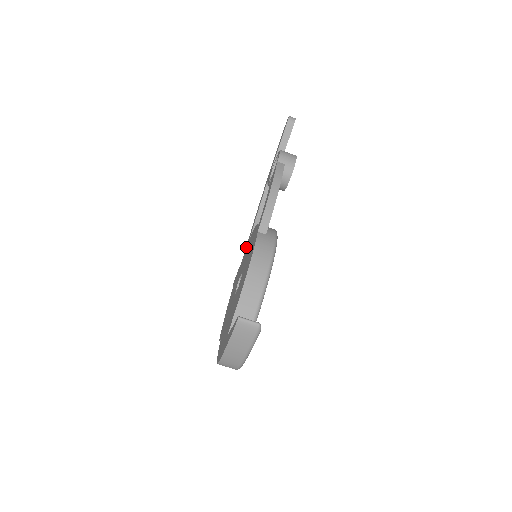
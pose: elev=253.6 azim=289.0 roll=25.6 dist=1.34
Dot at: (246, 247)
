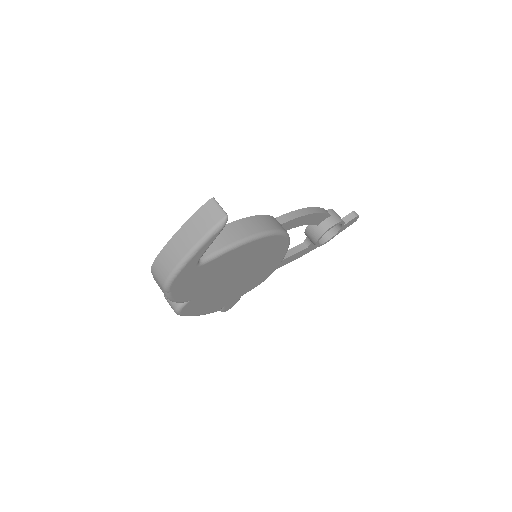
Dot at: occluded
